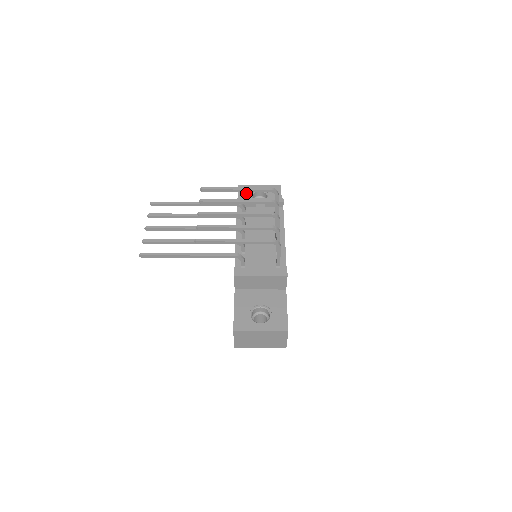
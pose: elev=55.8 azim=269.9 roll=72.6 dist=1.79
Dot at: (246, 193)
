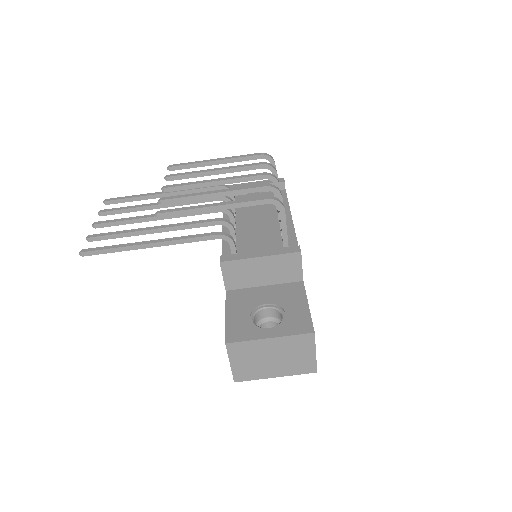
Dot at: occluded
